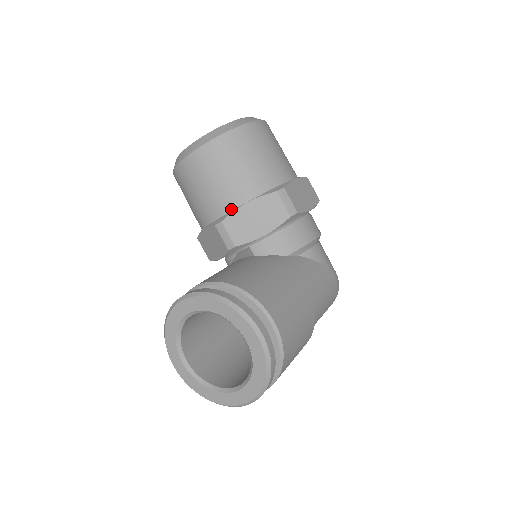
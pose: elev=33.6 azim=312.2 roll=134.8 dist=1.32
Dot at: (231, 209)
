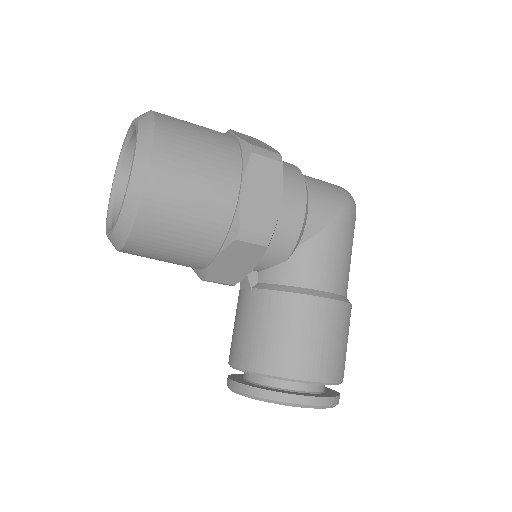
Dot at: (204, 266)
